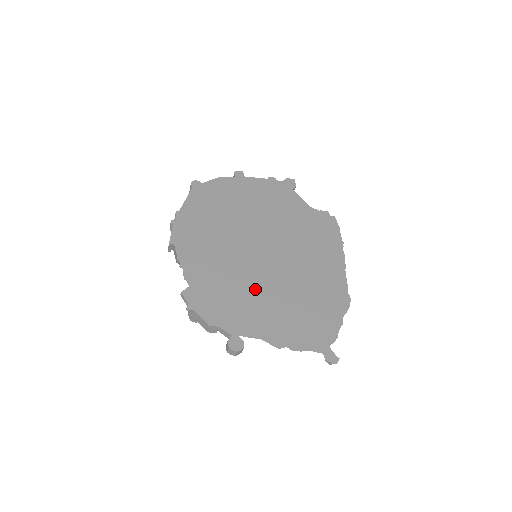
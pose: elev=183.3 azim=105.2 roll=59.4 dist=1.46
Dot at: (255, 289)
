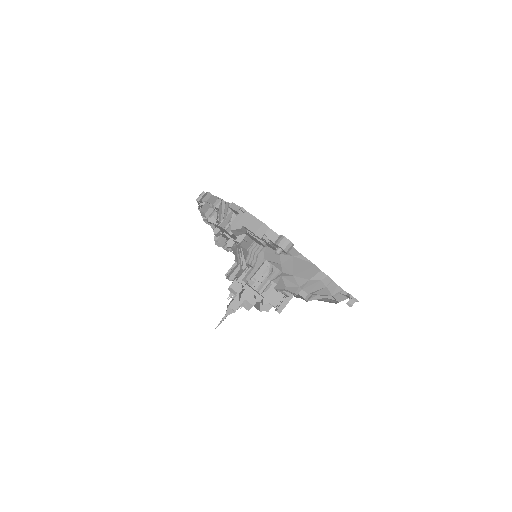
Dot at: occluded
